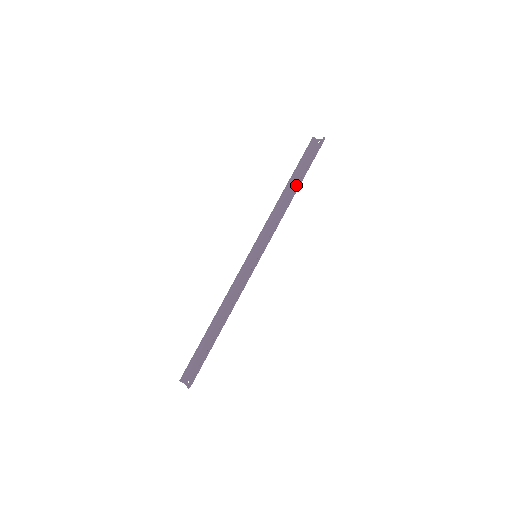
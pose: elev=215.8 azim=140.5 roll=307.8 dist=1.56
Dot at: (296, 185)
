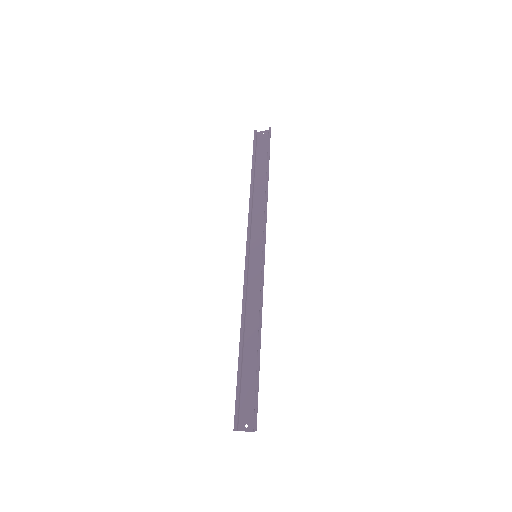
Dot at: (262, 177)
